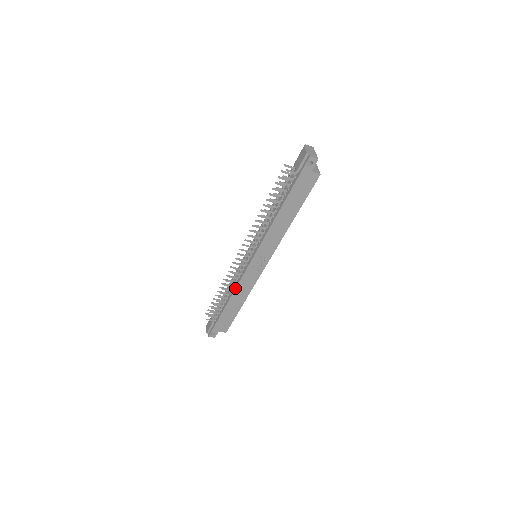
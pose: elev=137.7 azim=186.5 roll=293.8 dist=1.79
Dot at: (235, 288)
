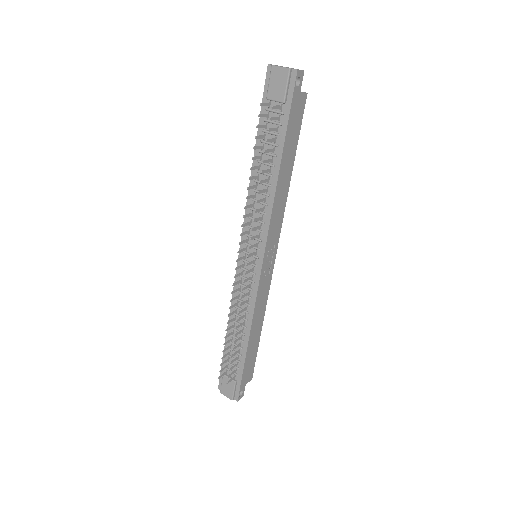
Dot at: (252, 314)
